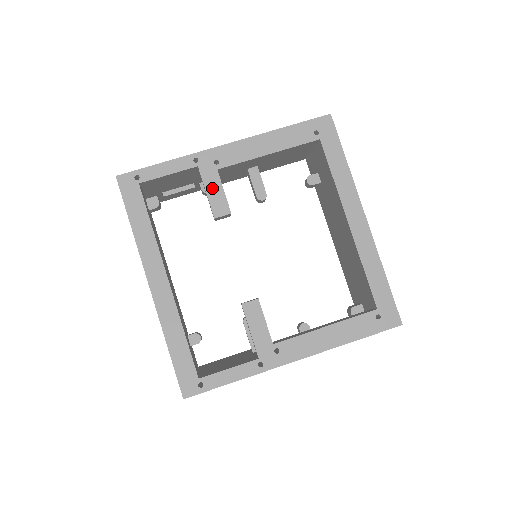
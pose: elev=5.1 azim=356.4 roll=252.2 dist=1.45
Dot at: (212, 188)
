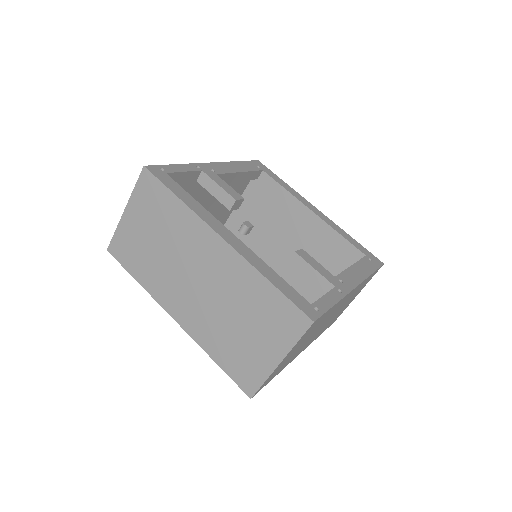
Dot at: (221, 183)
